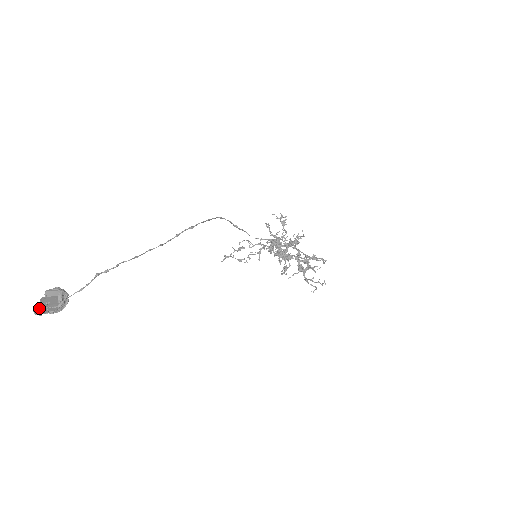
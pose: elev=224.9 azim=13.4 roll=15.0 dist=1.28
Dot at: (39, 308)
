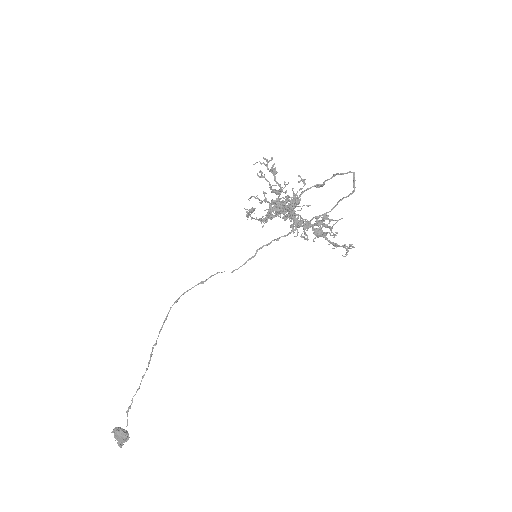
Dot at: (118, 440)
